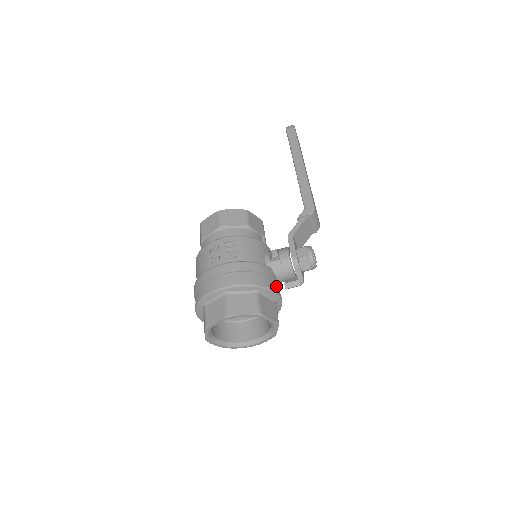
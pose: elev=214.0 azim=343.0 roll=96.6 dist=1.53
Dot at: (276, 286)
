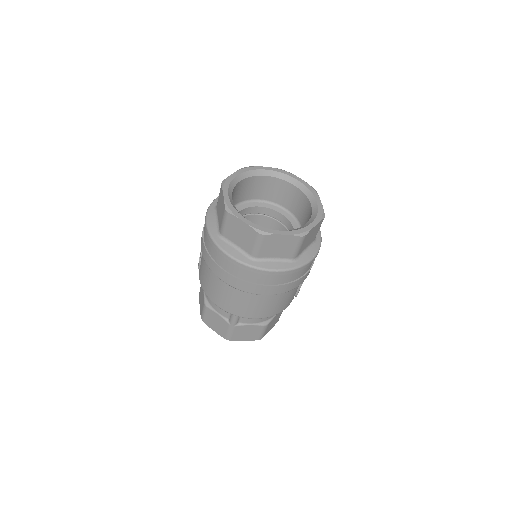
Dot at: occluded
